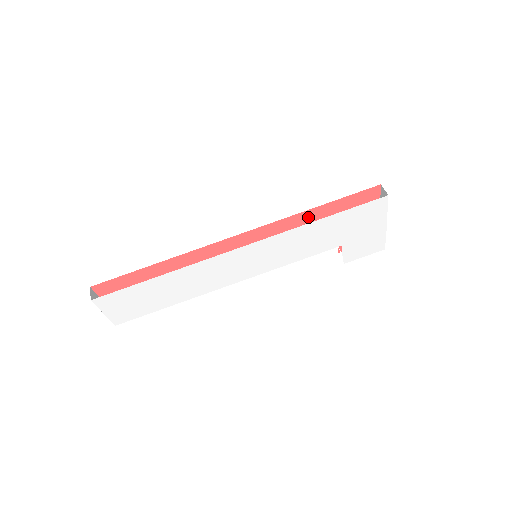
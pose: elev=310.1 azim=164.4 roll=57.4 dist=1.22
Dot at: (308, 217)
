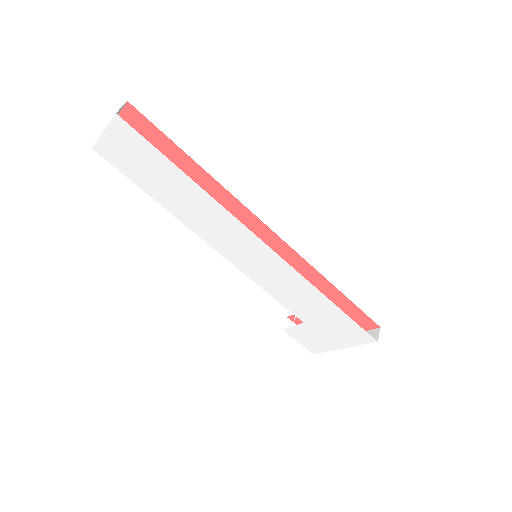
Dot at: (320, 283)
